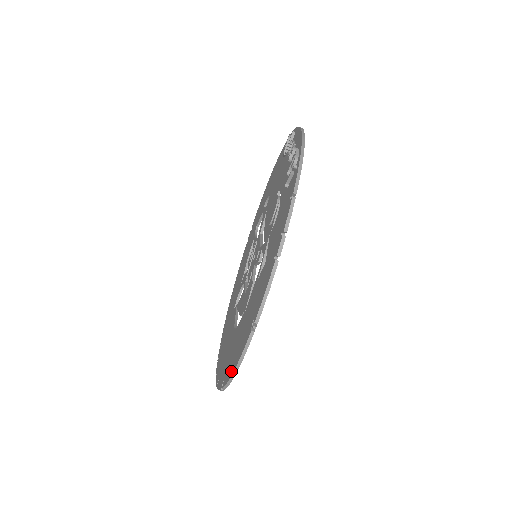
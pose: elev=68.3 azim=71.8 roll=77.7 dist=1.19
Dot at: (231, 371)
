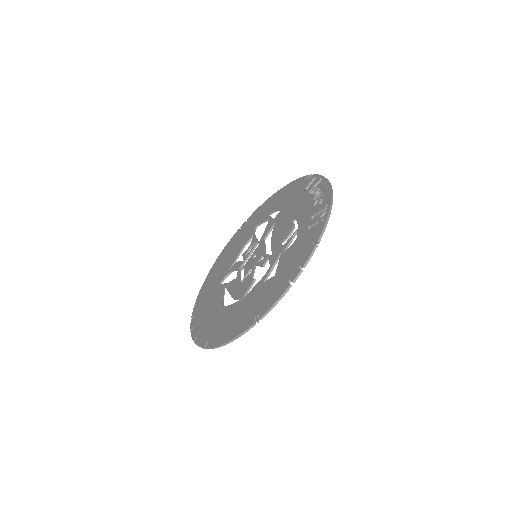
Dot at: (222, 341)
